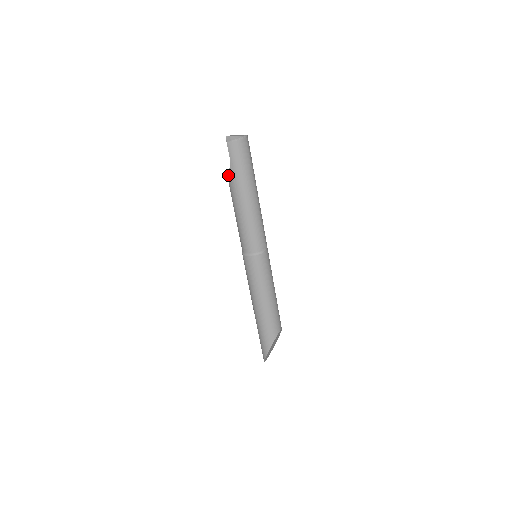
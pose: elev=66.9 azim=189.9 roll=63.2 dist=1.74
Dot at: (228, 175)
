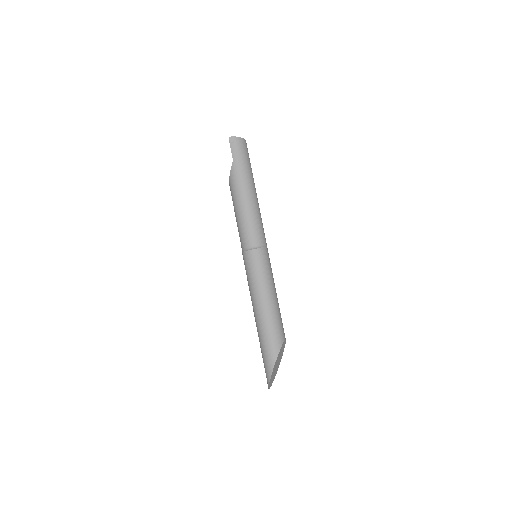
Dot at: (230, 173)
